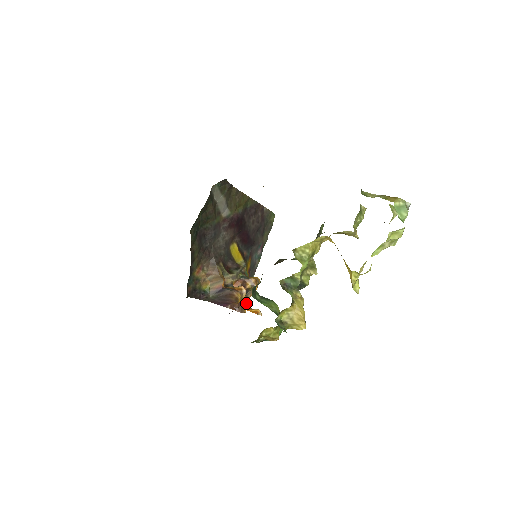
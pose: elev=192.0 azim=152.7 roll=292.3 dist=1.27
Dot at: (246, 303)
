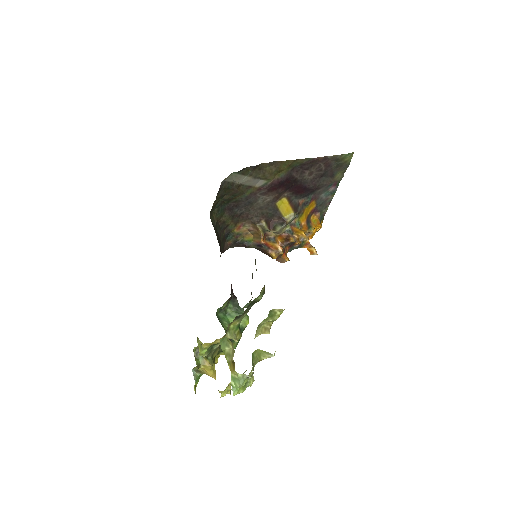
Dot at: (303, 242)
